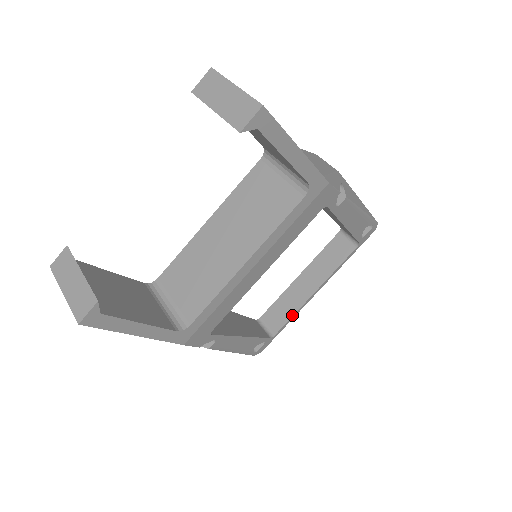
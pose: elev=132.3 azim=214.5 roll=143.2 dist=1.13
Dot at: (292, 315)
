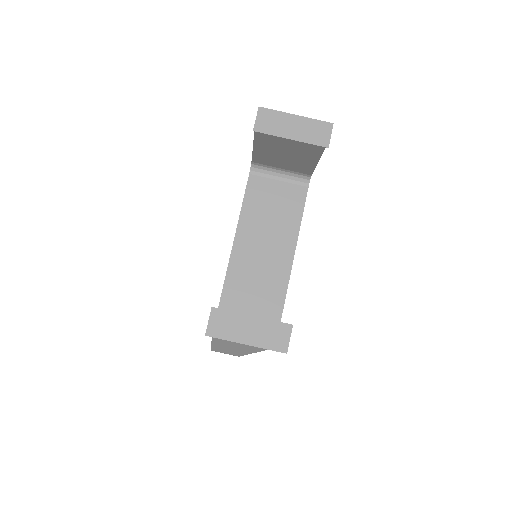
Dot at: occluded
